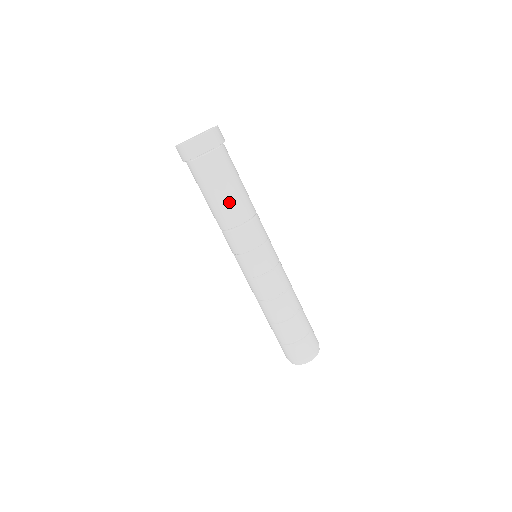
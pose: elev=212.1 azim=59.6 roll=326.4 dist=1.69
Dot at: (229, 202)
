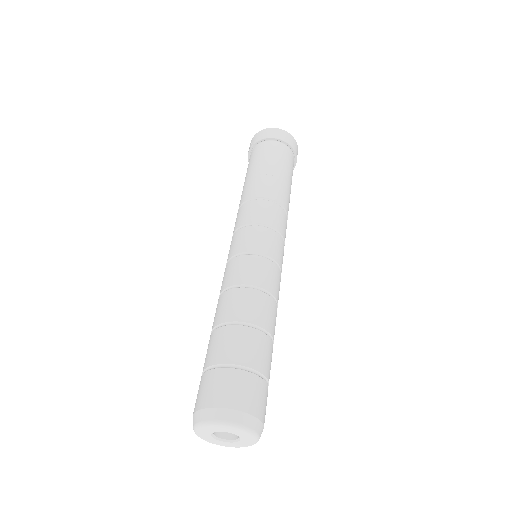
Dot at: (283, 184)
